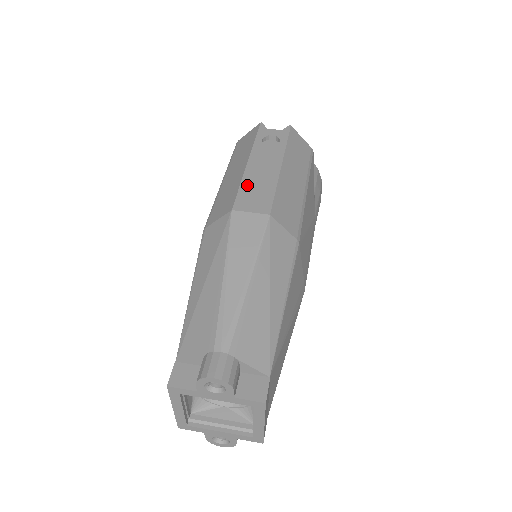
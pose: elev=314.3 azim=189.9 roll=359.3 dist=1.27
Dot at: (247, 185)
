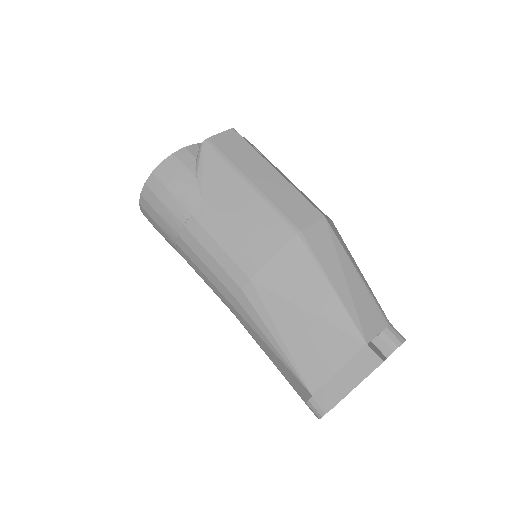
Dot at: (302, 194)
